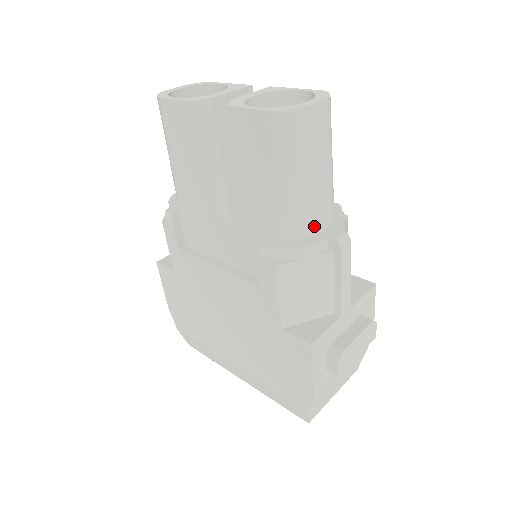
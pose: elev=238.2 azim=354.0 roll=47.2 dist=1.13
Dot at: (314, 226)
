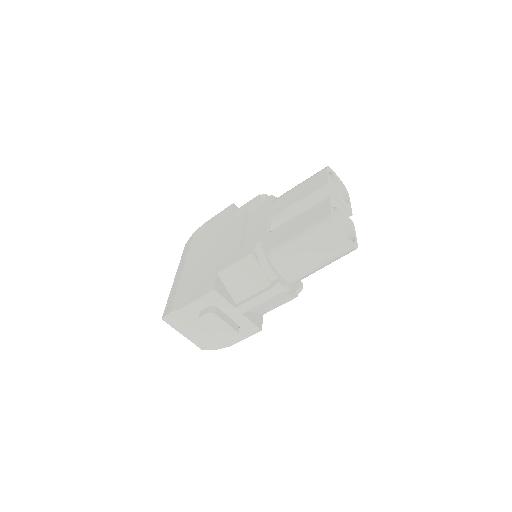
Dot at: (282, 268)
